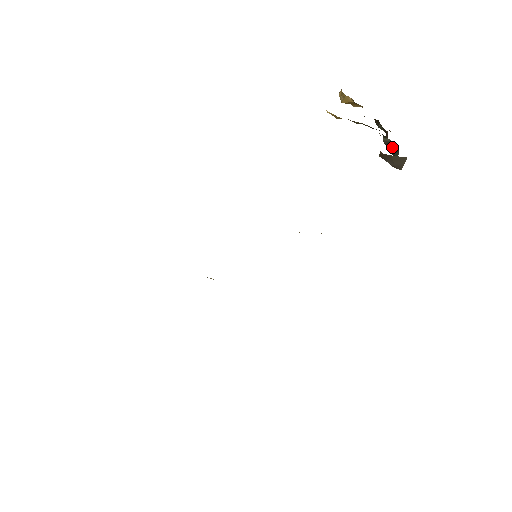
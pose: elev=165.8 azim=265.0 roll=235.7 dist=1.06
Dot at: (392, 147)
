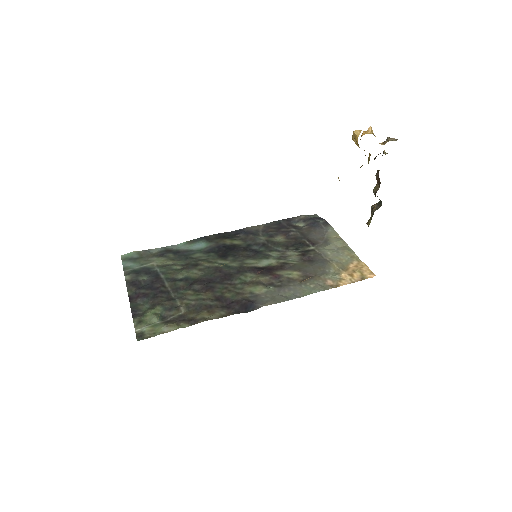
Dot at: occluded
